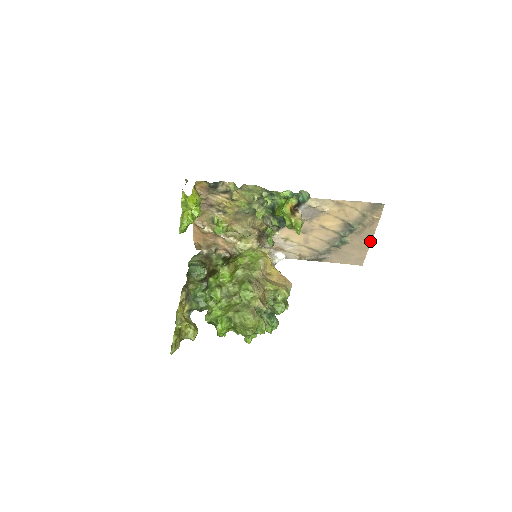
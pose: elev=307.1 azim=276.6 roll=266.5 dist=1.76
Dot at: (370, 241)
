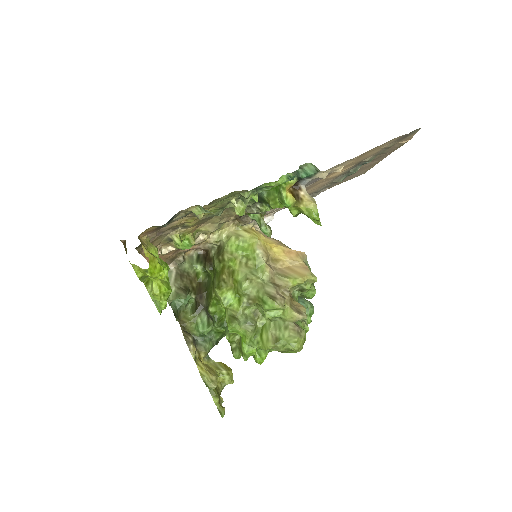
Dot at: (384, 157)
